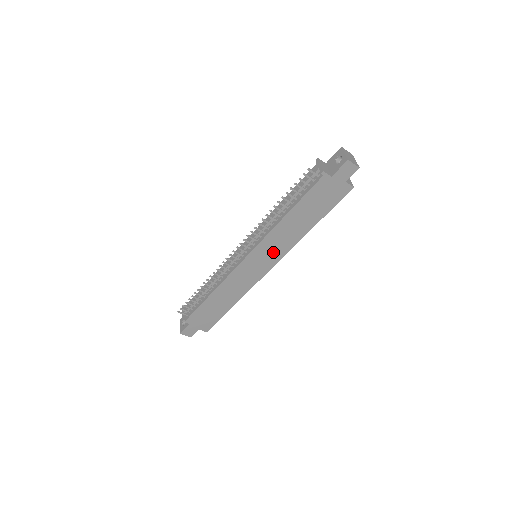
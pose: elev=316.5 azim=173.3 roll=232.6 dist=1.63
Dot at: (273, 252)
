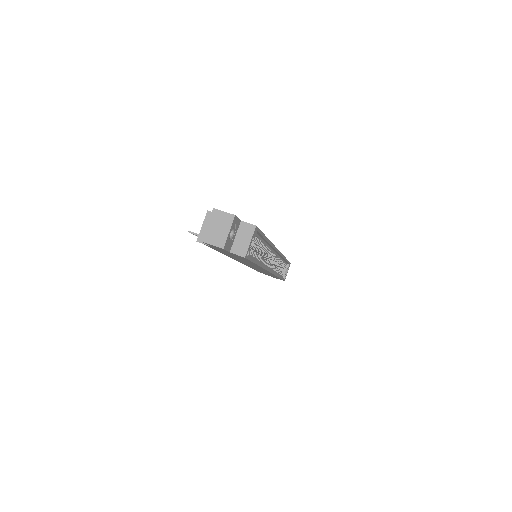
Dot at: (254, 266)
